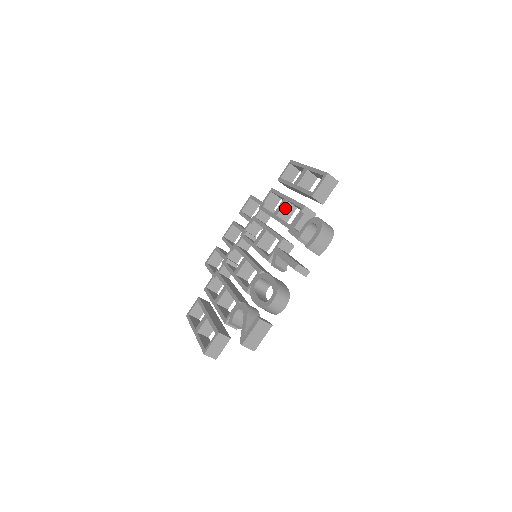
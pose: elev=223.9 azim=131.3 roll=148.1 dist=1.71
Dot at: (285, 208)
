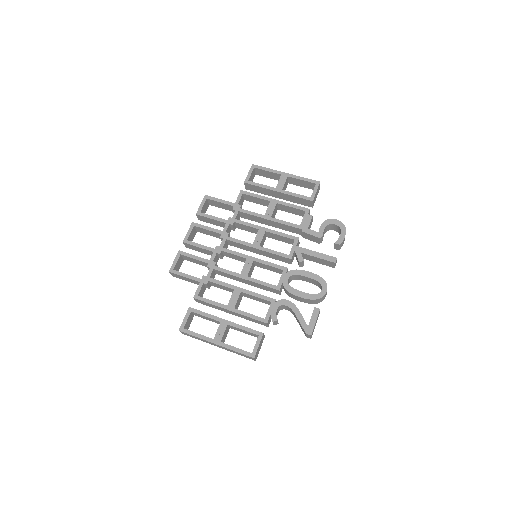
Dot at: (275, 210)
